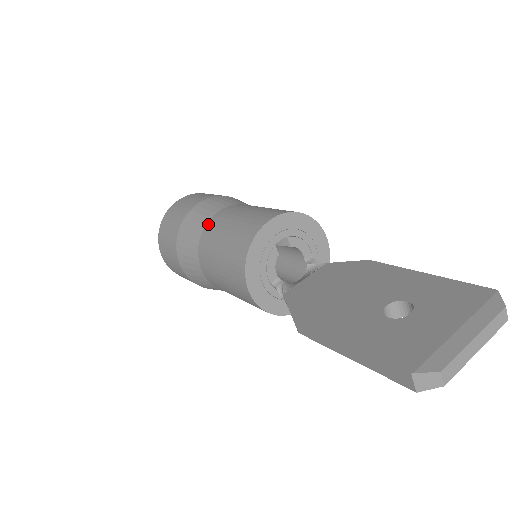
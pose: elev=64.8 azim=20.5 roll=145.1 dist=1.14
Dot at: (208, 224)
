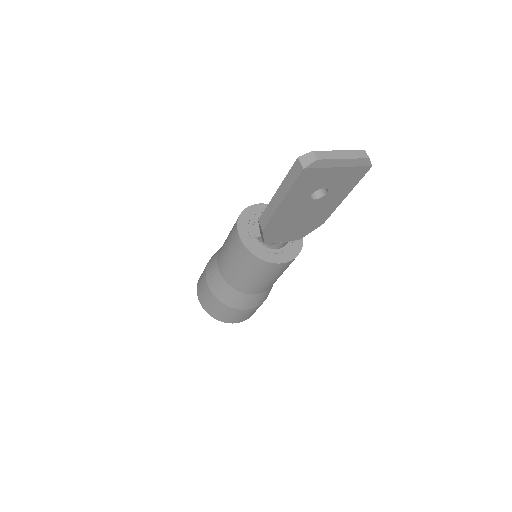
Dot at: occluded
